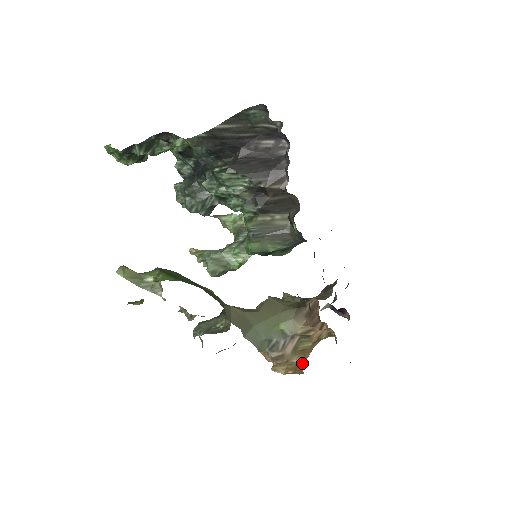
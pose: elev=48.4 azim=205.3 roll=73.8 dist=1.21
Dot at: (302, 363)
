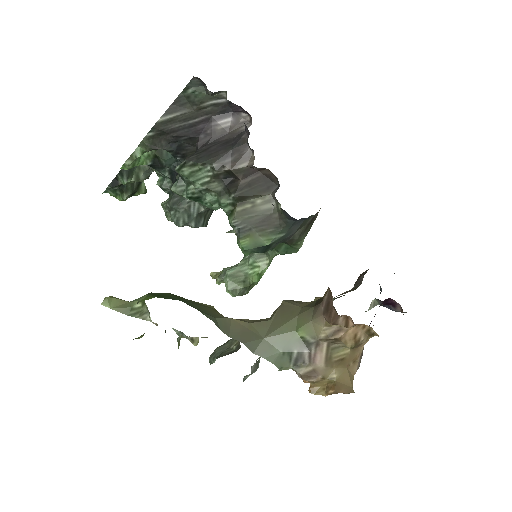
Dot at: (347, 378)
